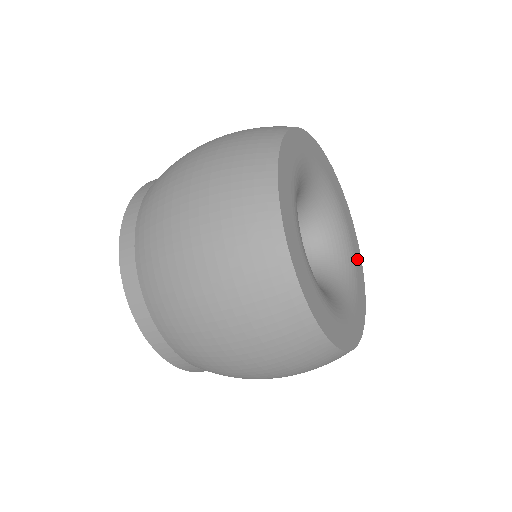
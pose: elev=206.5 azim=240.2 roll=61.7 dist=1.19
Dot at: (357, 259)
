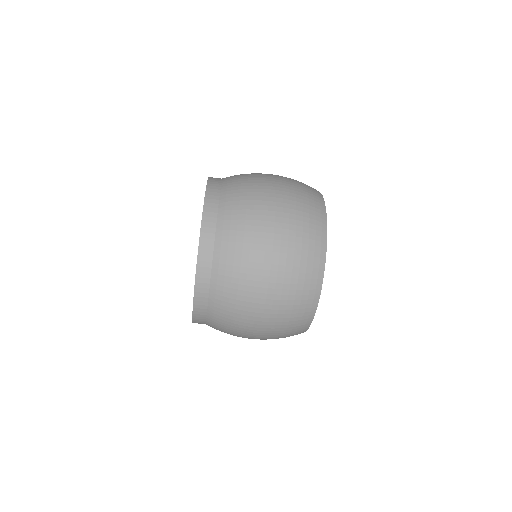
Dot at: occluded
